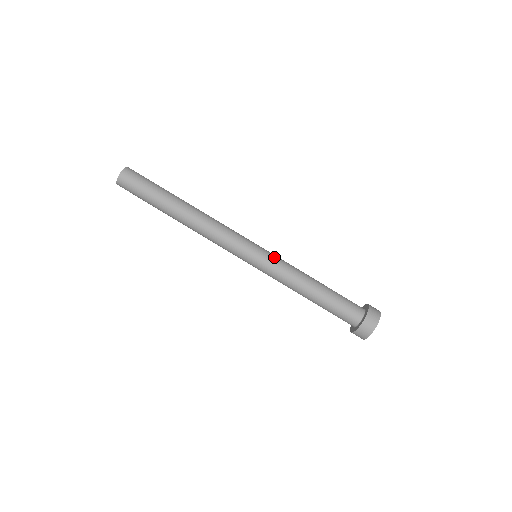
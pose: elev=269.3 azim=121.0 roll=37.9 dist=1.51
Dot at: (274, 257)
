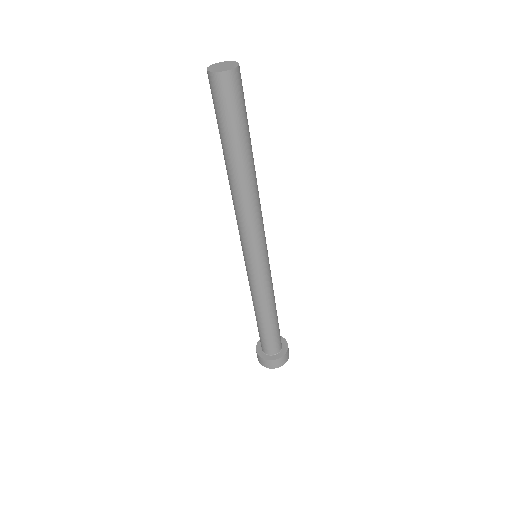
Dot at: (270, 271)
